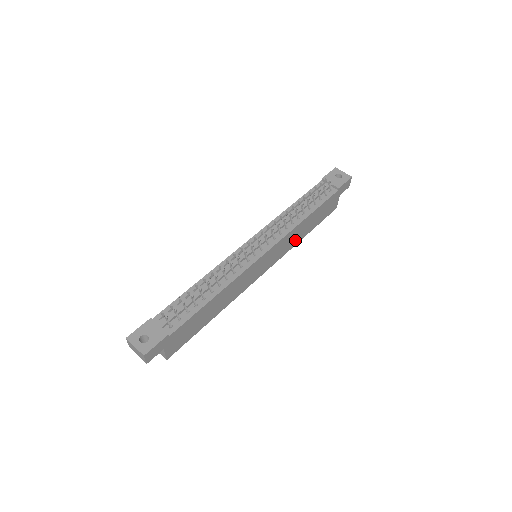
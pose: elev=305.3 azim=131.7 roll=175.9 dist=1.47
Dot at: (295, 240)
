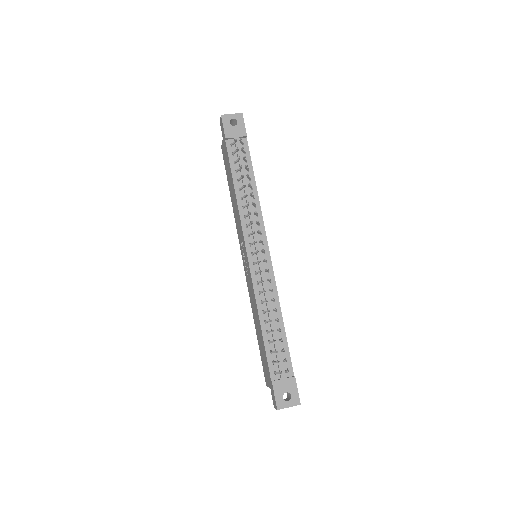
Dot at: occluded
